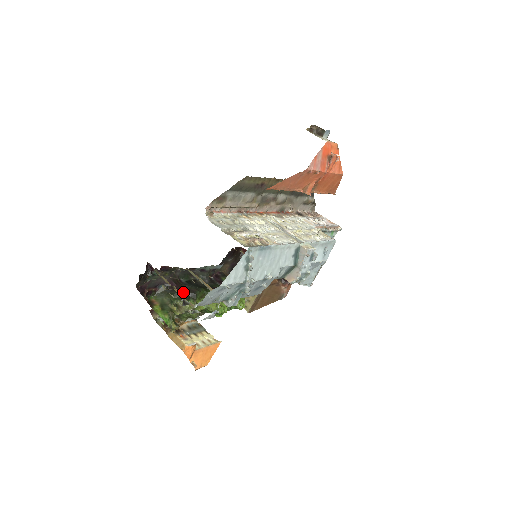
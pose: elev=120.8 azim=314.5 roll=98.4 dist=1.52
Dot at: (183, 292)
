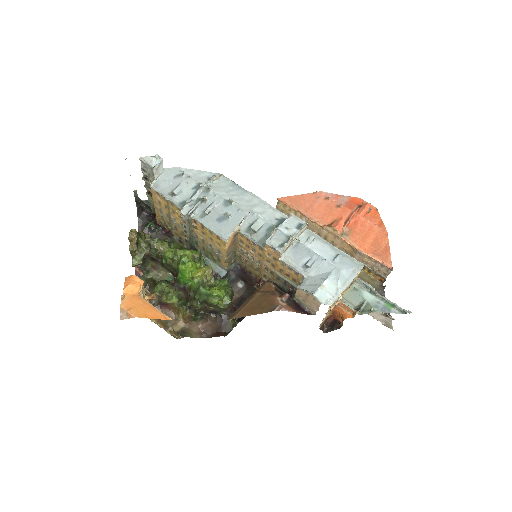
Dot at: occluded
